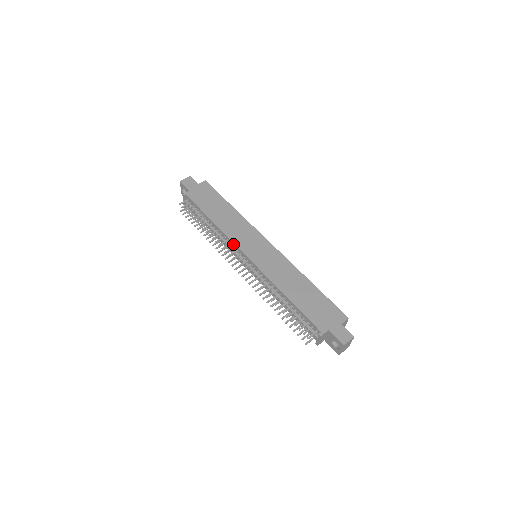
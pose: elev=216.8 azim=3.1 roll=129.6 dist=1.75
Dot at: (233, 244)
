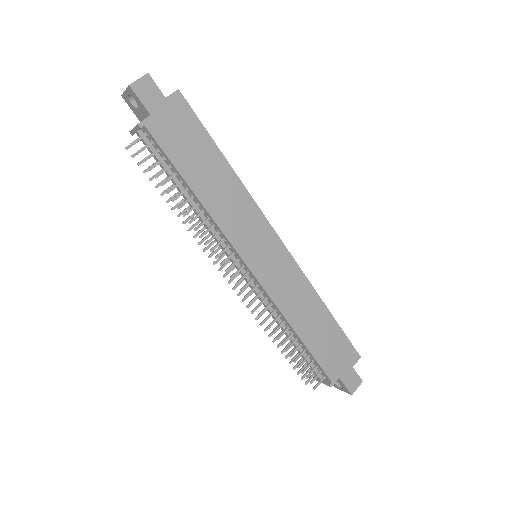
Dot at: (229, 243)
